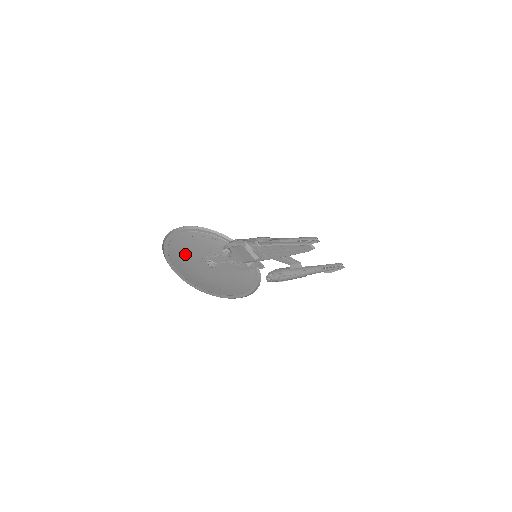
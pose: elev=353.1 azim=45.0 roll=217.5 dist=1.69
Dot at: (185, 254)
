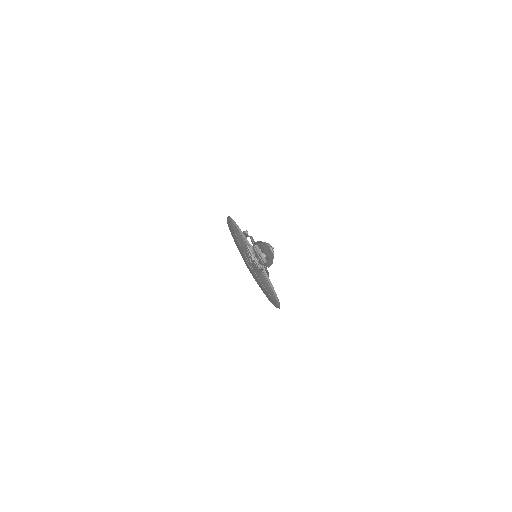
Dot at: (240, 252)
